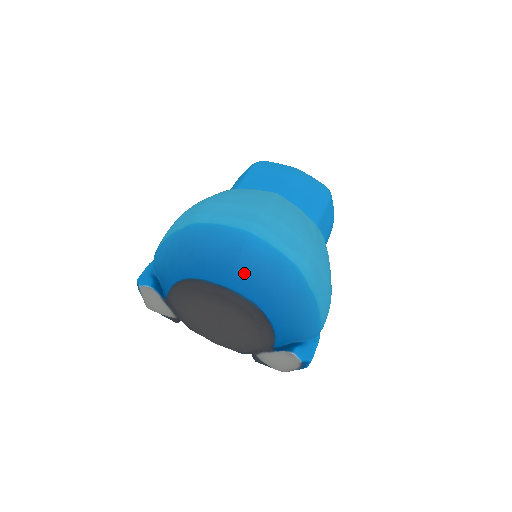
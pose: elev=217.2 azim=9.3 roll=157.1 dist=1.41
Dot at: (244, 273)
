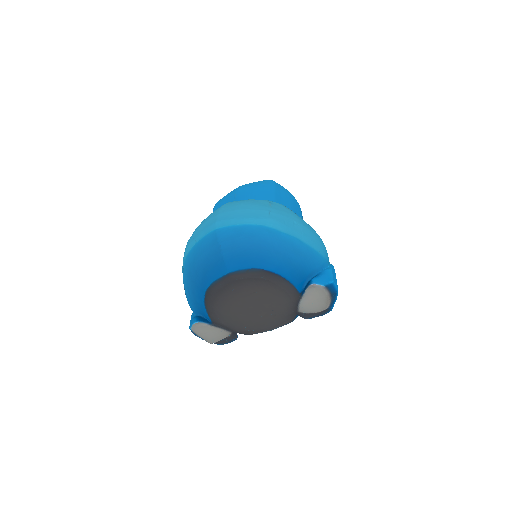
Dot at: (231, 255)
